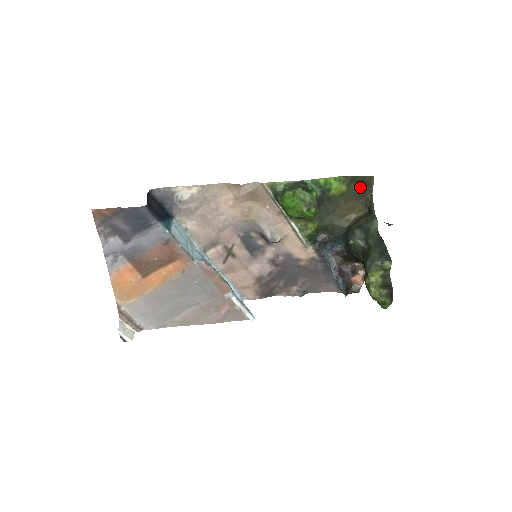
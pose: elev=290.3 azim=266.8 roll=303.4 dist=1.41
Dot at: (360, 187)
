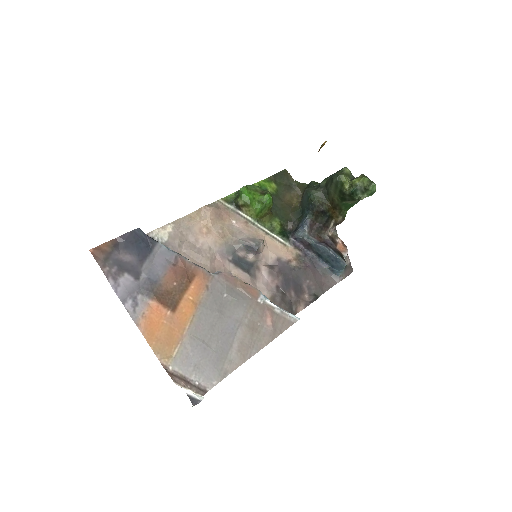
Dot at: (284, 181)
